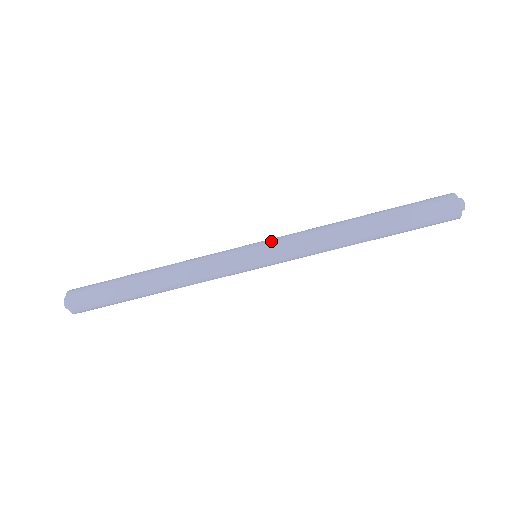
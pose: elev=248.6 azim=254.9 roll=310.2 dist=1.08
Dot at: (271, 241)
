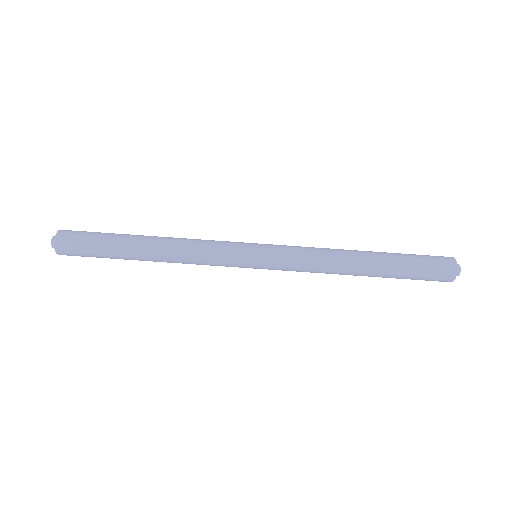
Dot at: occluded
